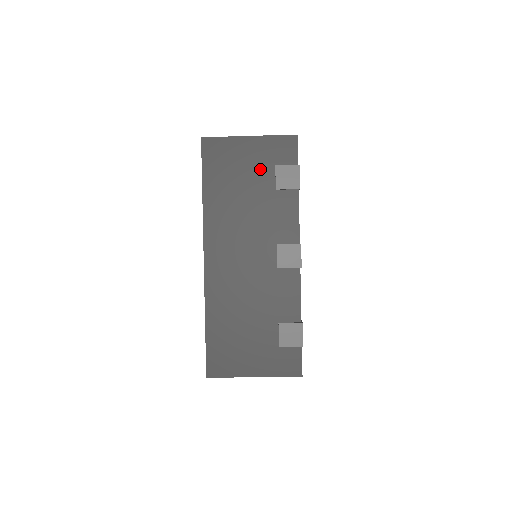
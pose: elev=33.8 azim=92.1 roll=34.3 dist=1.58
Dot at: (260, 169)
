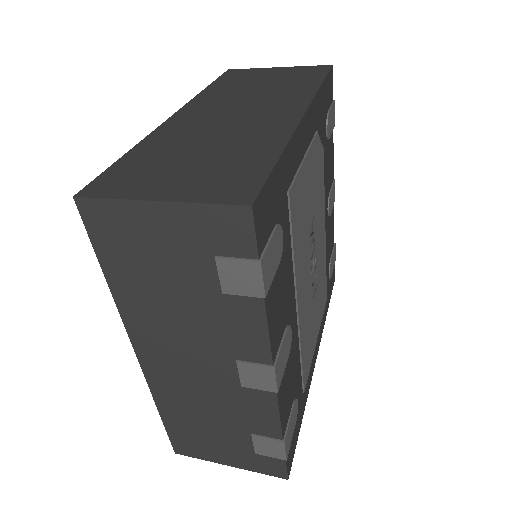
Dot at: (189, 258)
